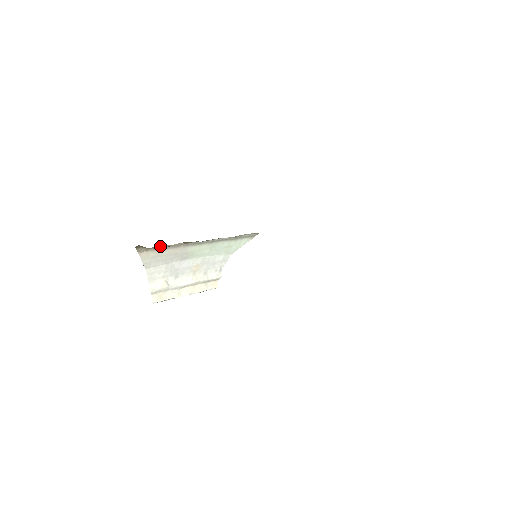
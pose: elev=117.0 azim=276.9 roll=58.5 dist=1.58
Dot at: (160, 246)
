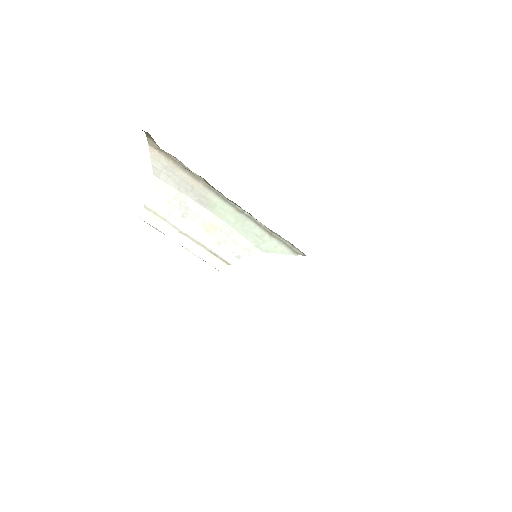
Dot at: (176, 159)
